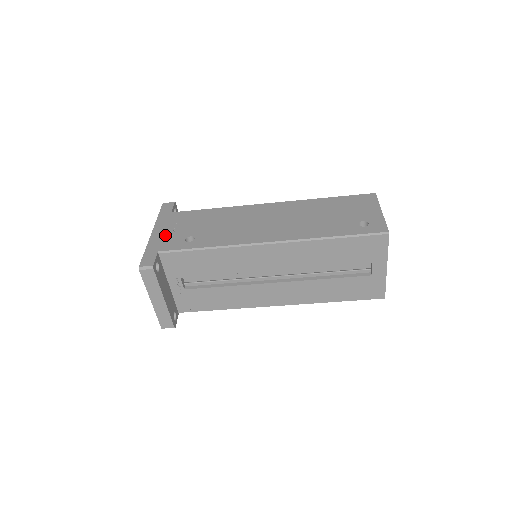
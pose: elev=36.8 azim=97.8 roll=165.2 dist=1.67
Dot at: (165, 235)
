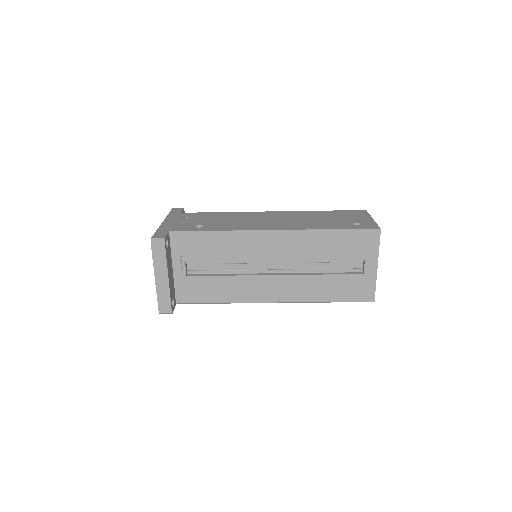
Dot at: (175, 223)
